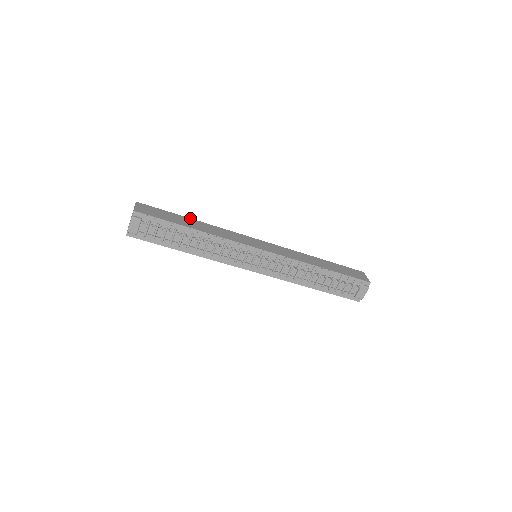
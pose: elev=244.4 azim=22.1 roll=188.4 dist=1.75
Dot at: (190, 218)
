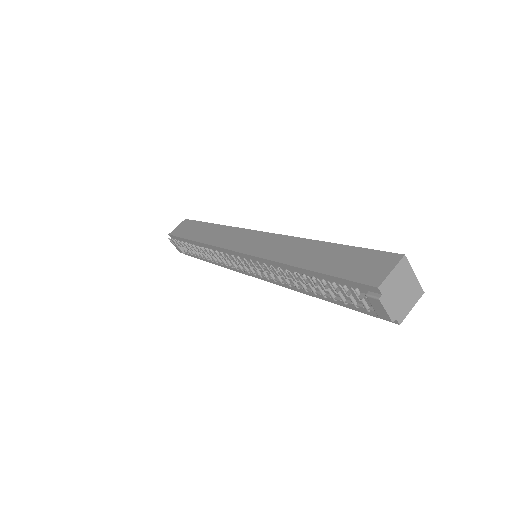
Dot at: (211, 223)
